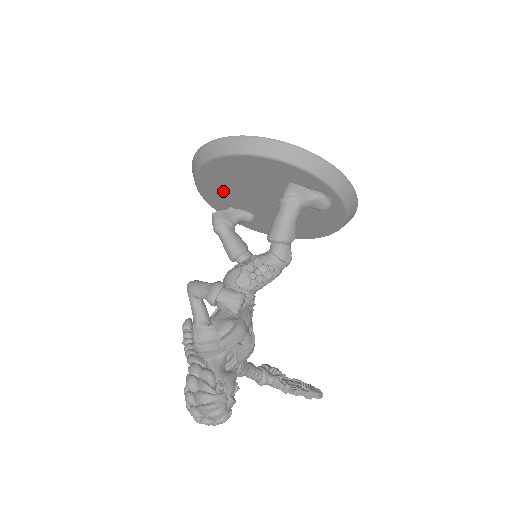
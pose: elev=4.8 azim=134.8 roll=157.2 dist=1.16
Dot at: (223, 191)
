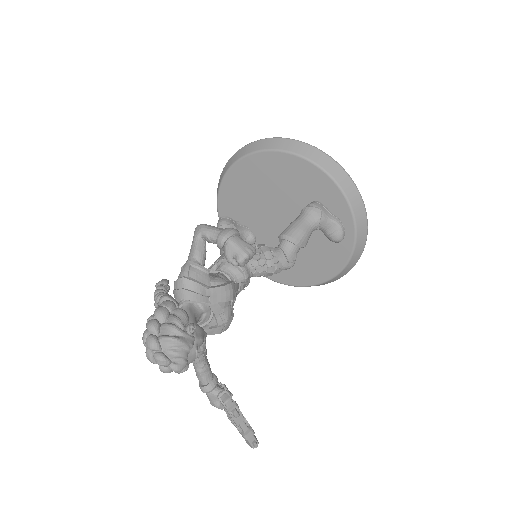
Dot at: (244, 197)
